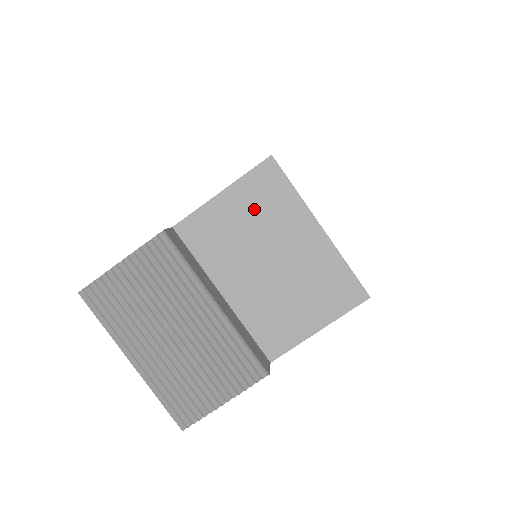
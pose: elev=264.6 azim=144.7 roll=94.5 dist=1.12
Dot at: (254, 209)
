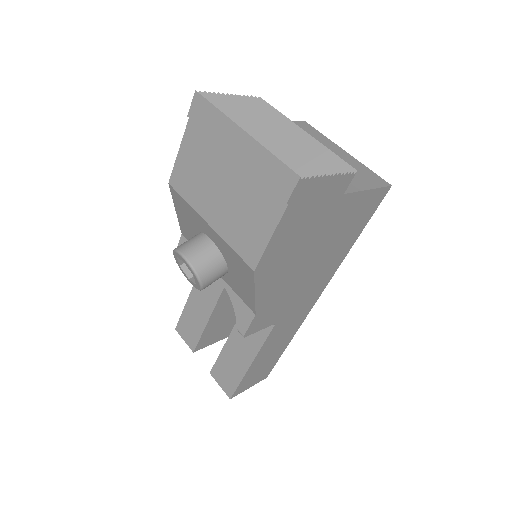
Dot at: occluded
